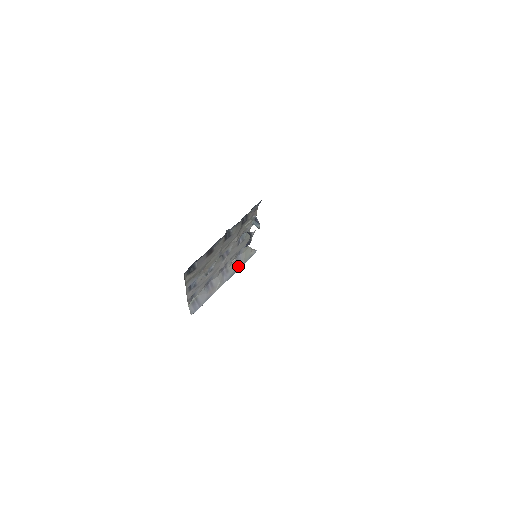
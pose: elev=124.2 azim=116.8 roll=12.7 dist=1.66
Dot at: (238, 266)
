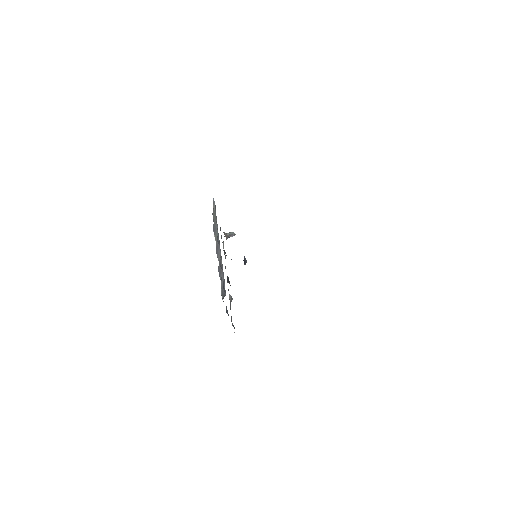
Dot at: (216, 229)
